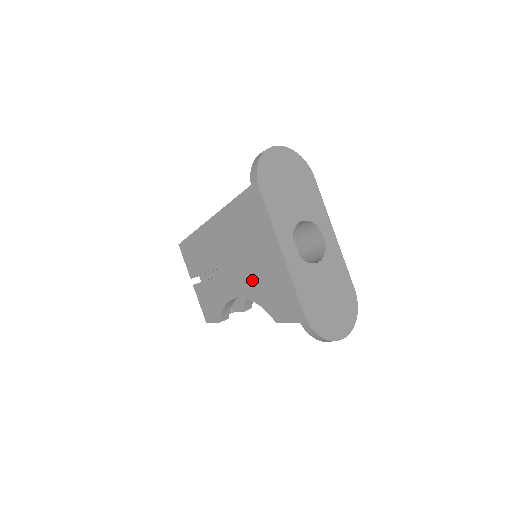
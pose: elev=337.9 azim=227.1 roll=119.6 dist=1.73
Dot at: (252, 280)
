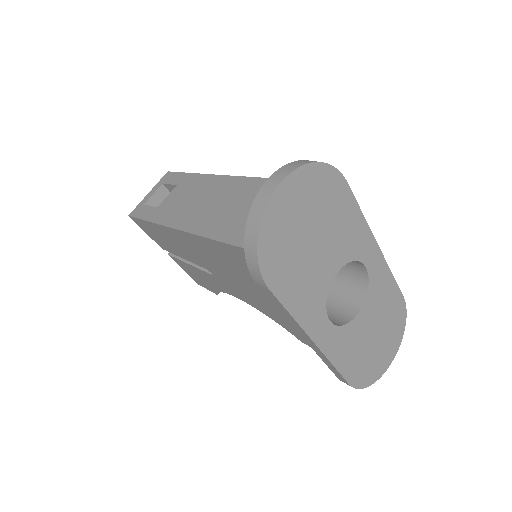
Dot at: (261, 305)
